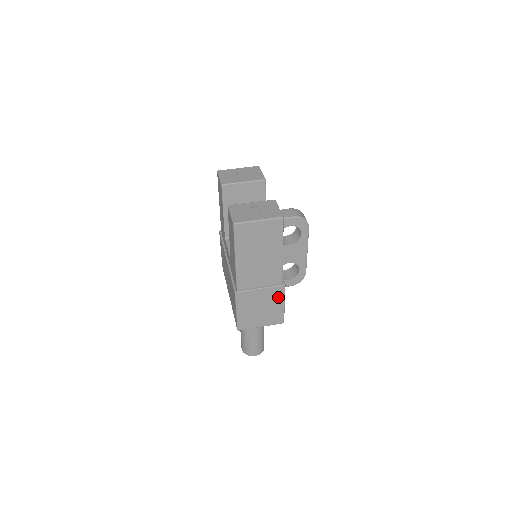
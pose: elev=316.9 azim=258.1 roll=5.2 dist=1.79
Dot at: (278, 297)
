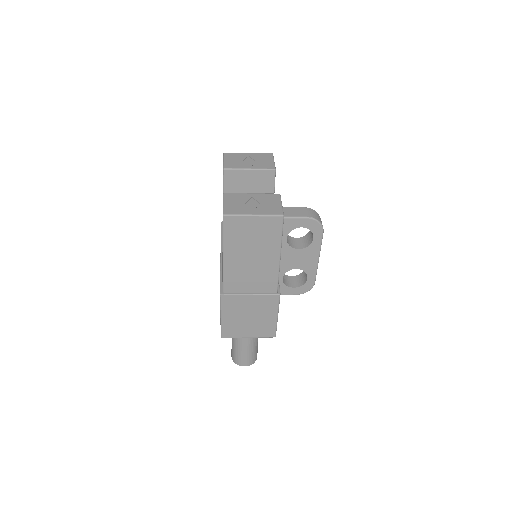
Dot at: (271, 307)
